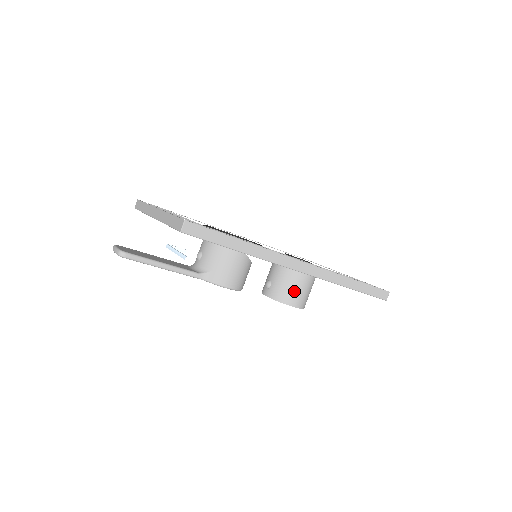
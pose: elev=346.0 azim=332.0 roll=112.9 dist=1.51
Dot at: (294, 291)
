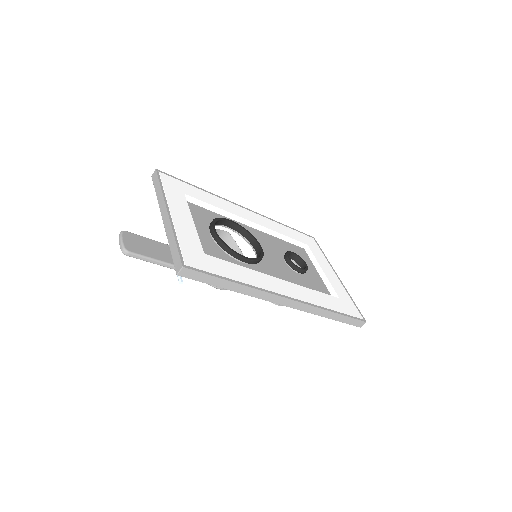
Dot at: occluded
